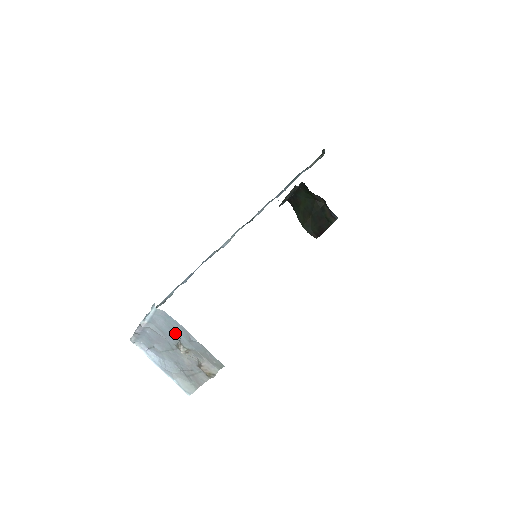
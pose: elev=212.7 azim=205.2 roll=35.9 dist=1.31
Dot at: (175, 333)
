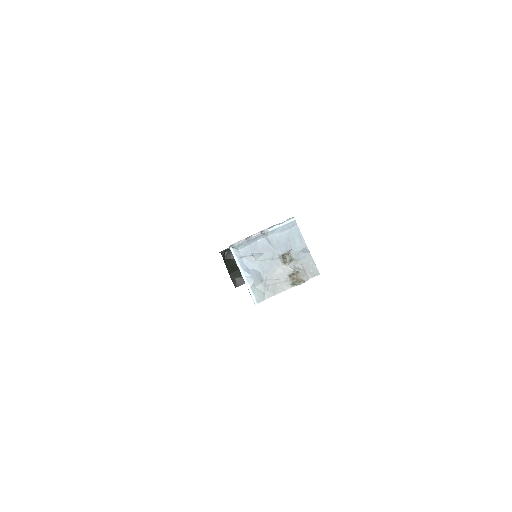
Dot at: (290, 244)
